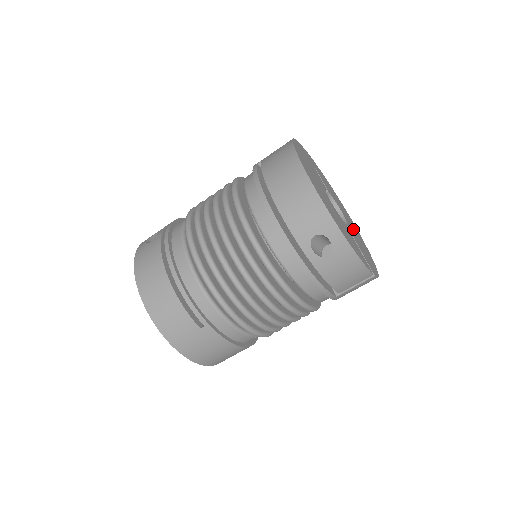
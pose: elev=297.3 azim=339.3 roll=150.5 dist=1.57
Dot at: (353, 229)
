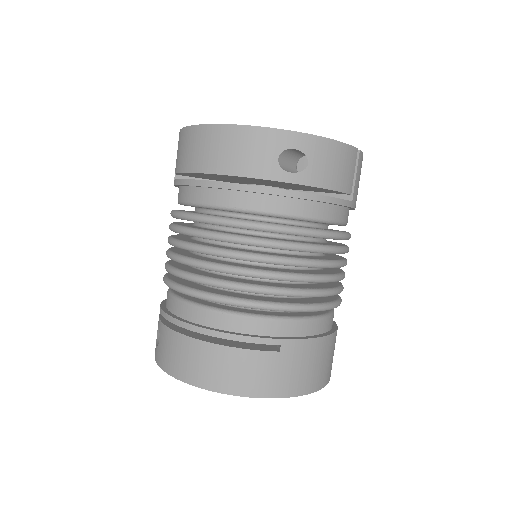
Dot at: occluded
